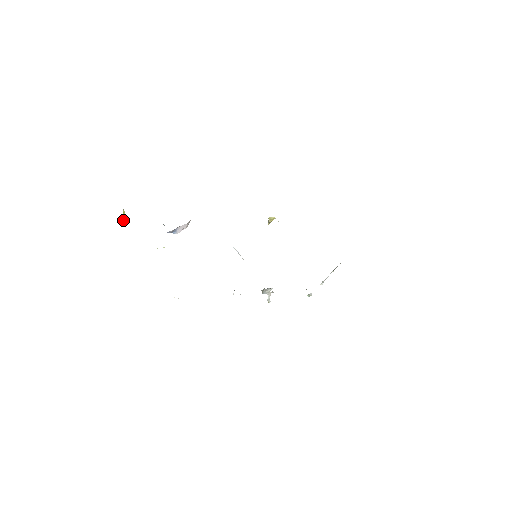
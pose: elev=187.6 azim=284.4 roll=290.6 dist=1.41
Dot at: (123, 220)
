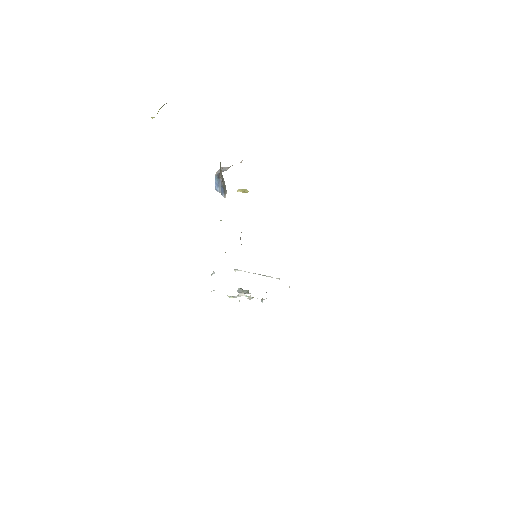
Dot at: occluded
